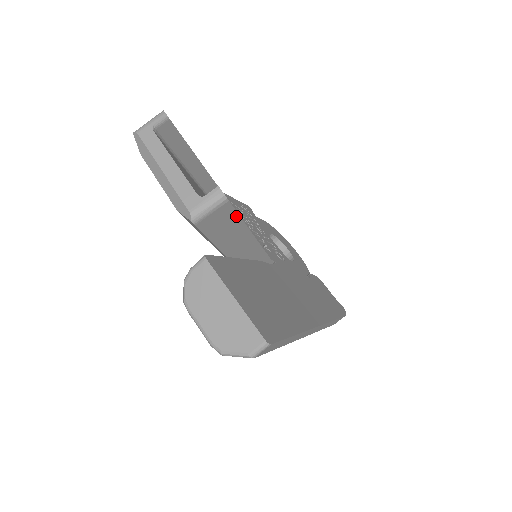
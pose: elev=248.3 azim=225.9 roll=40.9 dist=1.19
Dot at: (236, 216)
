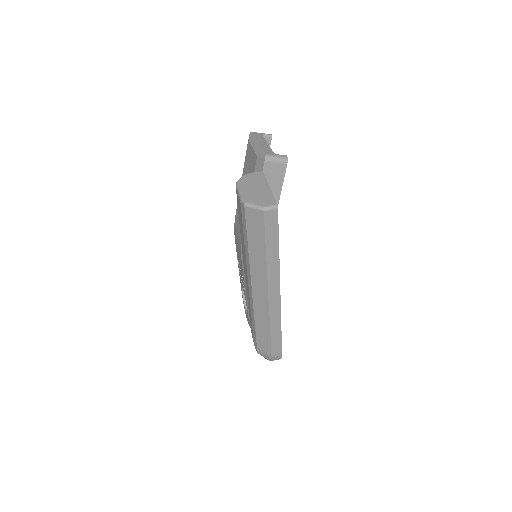
Dot at: (281, 182)
